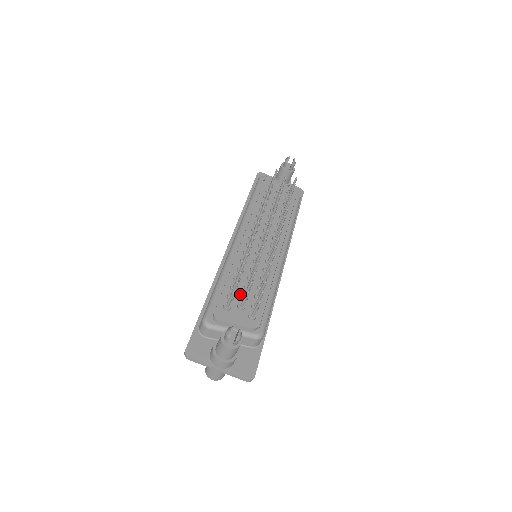
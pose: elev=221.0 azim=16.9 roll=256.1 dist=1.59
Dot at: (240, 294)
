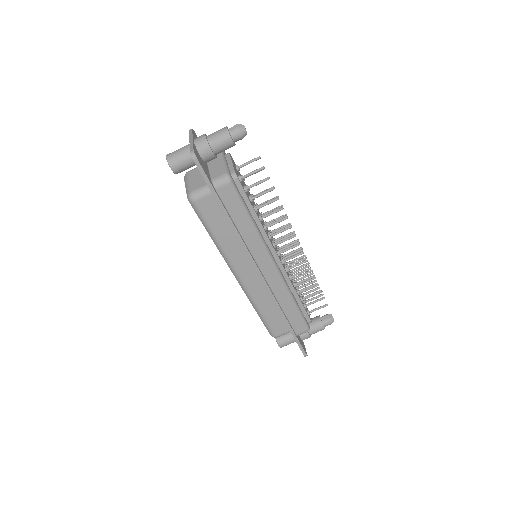
Dot at: occluded
